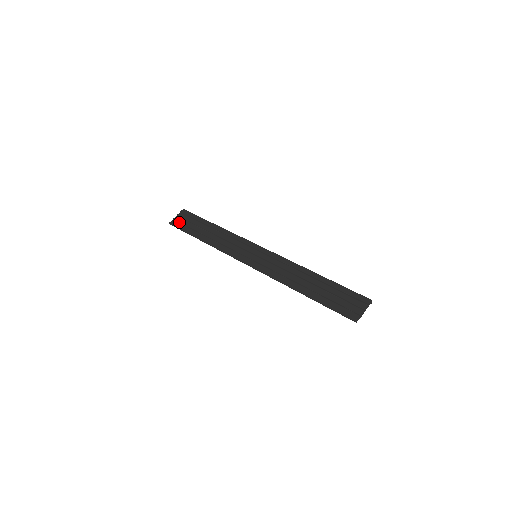
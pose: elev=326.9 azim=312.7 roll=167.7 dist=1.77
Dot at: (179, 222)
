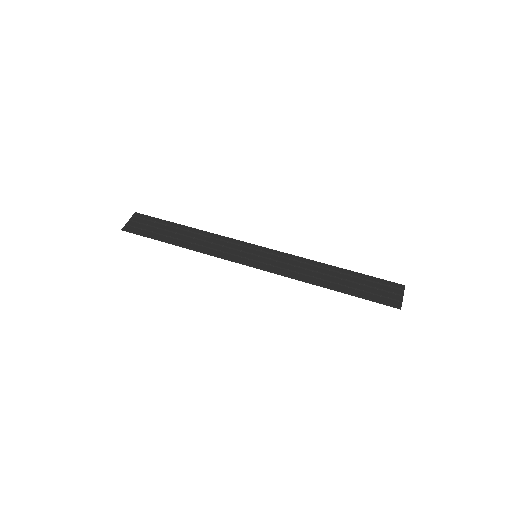
Dot at: (136, 227)
